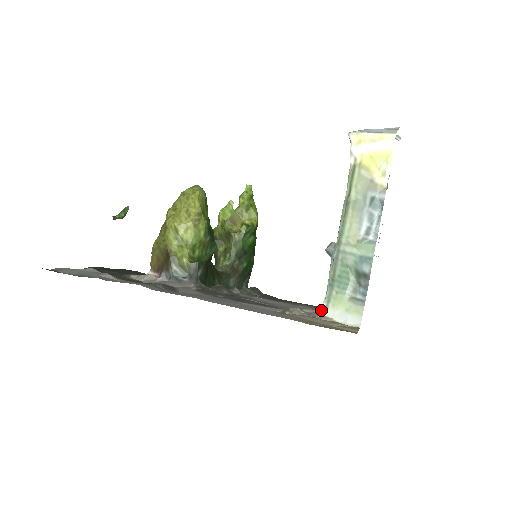
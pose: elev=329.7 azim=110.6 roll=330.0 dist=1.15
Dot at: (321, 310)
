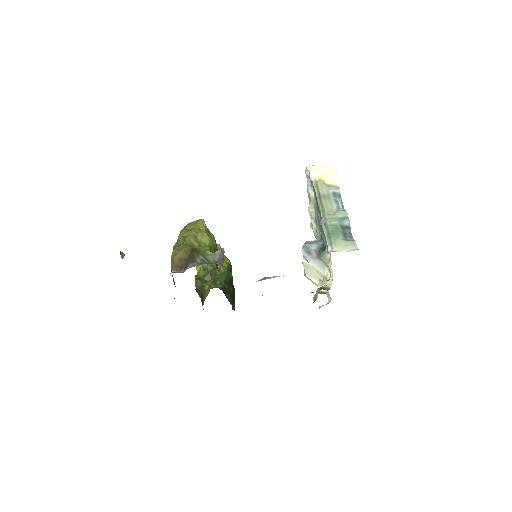
Dot at: (329, 250)
